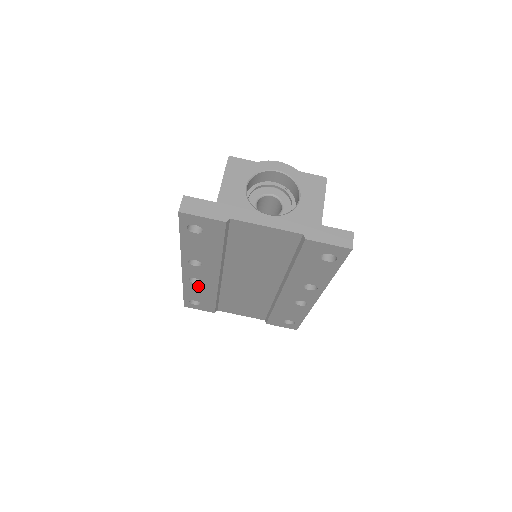
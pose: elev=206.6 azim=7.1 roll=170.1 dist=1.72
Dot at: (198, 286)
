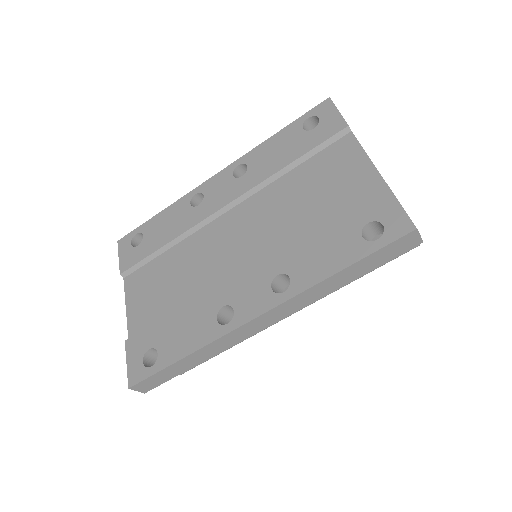
Dot at: (185, 211)
